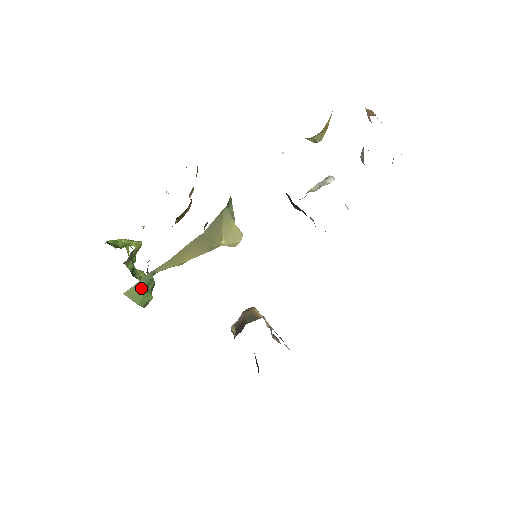
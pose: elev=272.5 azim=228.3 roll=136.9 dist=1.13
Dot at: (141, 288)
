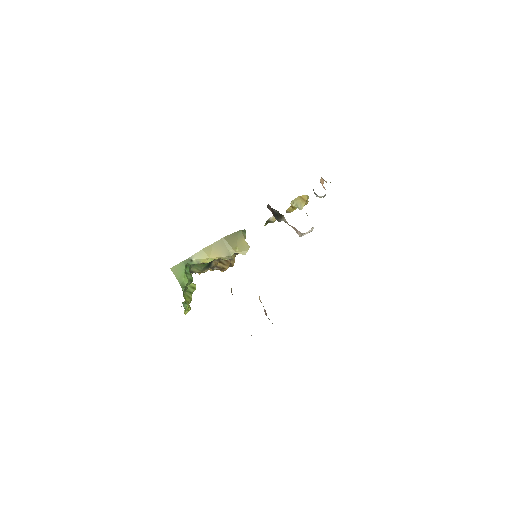
Dot at: (182, 268)
